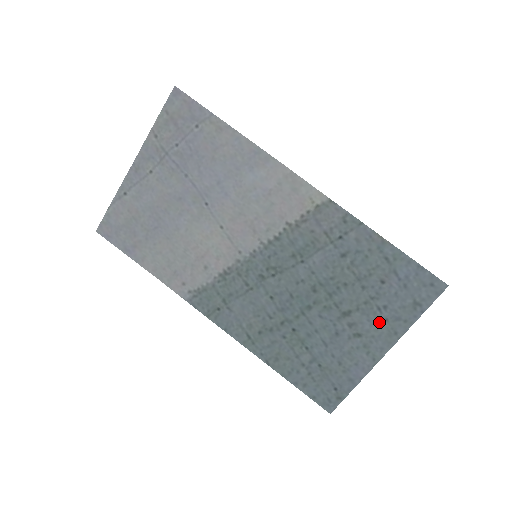
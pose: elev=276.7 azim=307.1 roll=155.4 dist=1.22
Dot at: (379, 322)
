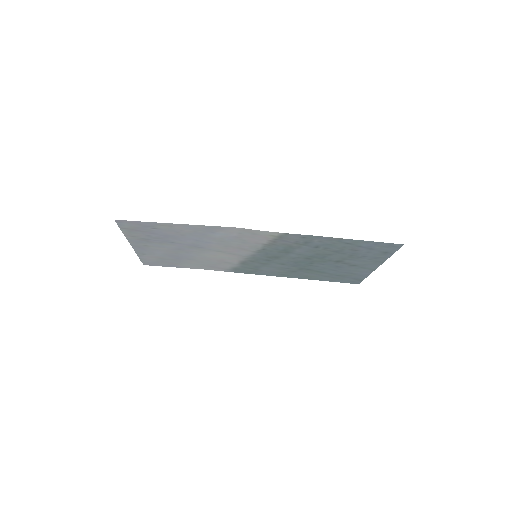
Dot at: (364, 261)
